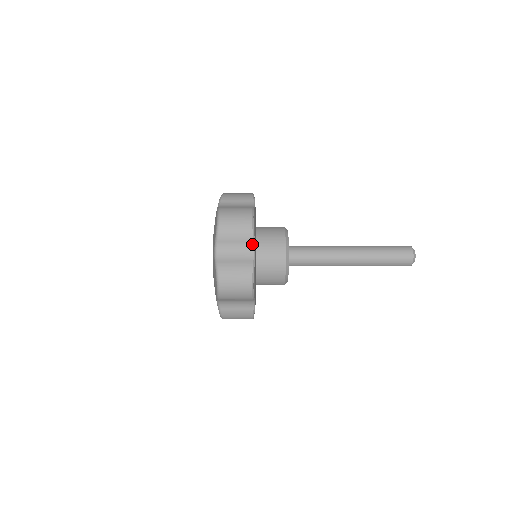
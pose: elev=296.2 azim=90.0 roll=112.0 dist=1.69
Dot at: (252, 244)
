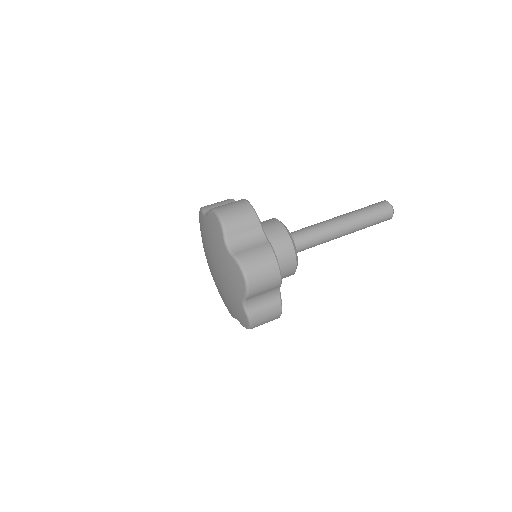
Dot at: (260, 228)
